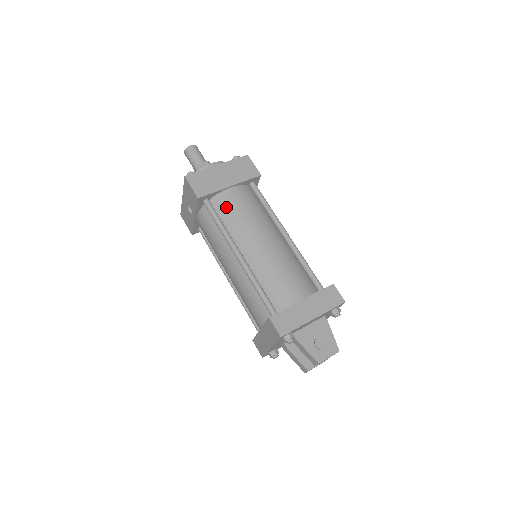
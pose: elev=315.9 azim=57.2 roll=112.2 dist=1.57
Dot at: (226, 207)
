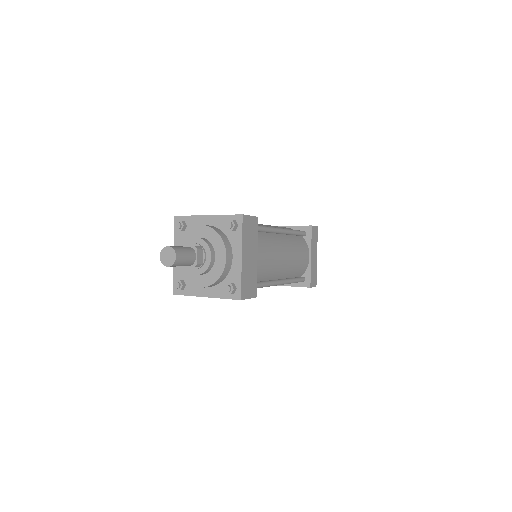
Dot at: (261, 272)
